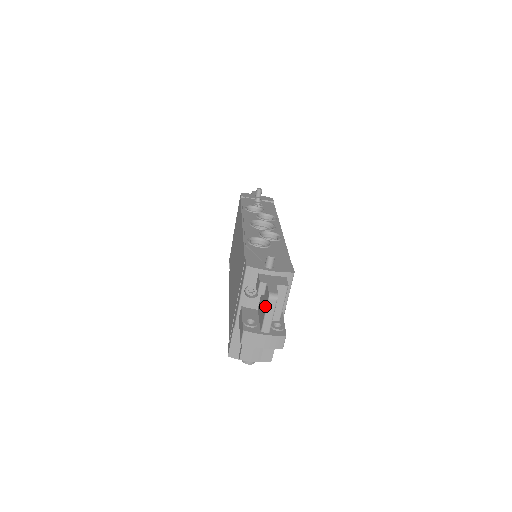
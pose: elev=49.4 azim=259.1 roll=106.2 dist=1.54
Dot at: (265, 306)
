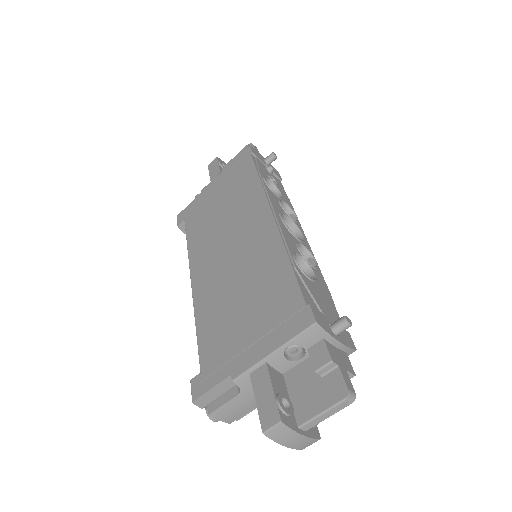
Dot at: (328, 401)
